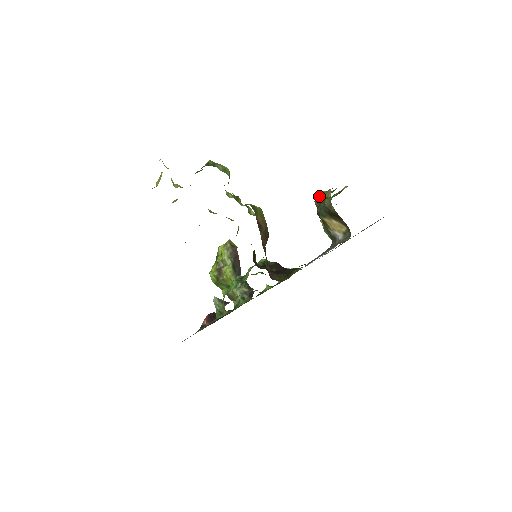
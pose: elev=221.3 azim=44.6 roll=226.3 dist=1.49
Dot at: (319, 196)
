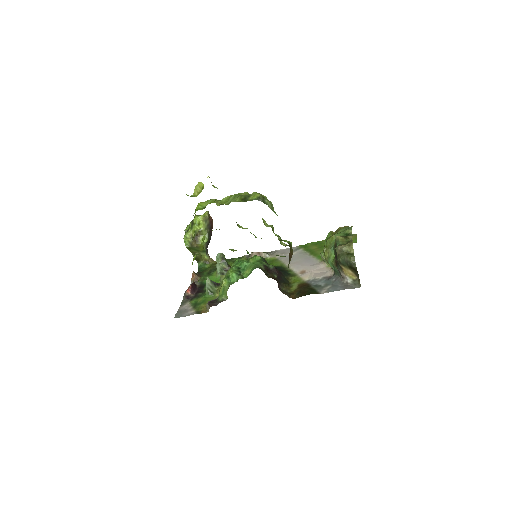
Dot at: (342, 247)
